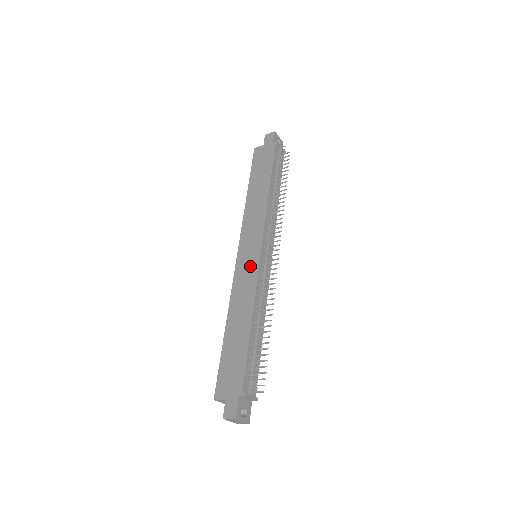
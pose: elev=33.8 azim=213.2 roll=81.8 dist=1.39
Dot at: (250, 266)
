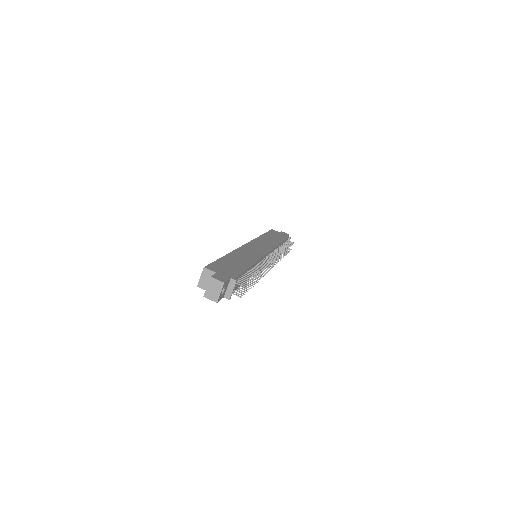
Dot at: (257, 251)
